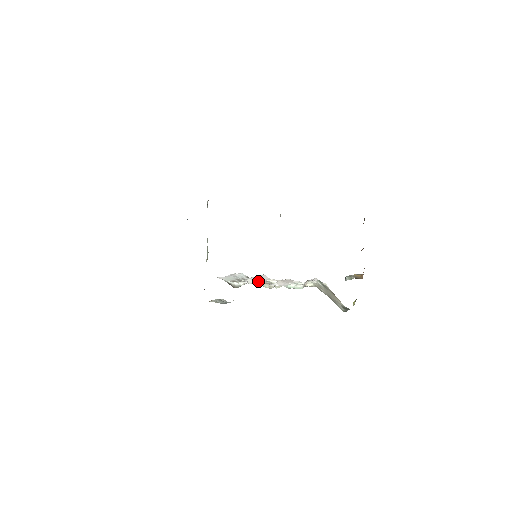
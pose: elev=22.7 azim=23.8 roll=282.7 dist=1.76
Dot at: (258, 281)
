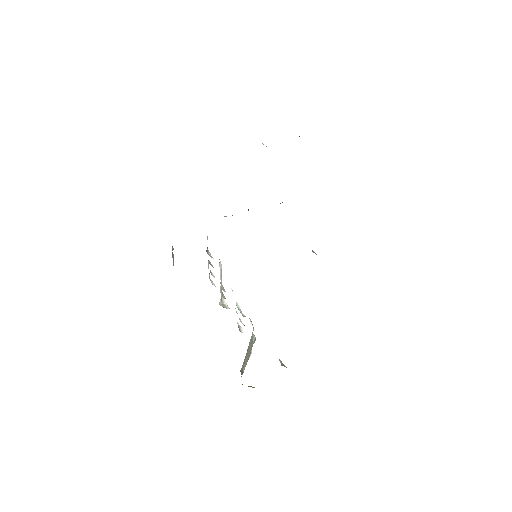
Dot at: (221, 278)
